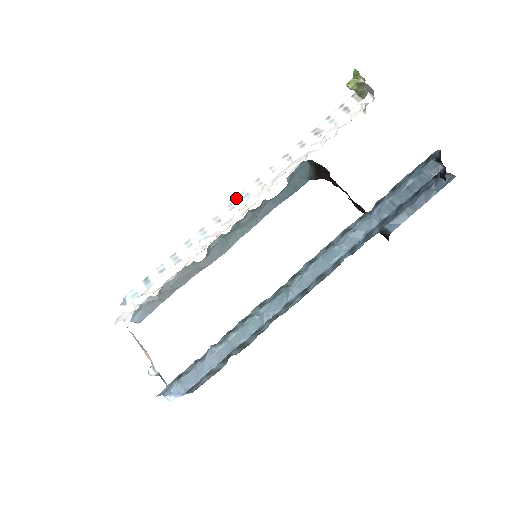
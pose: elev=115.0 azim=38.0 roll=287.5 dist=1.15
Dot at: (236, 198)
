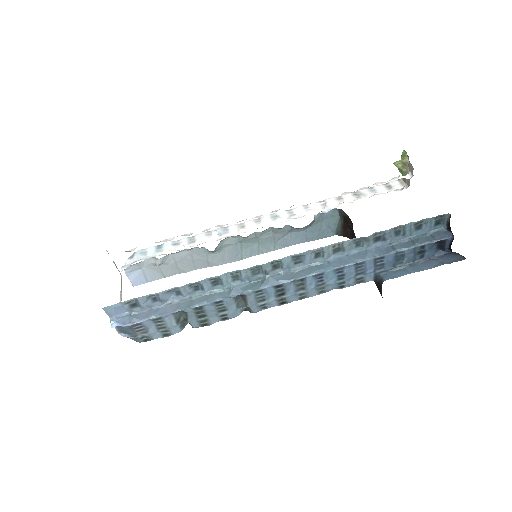
Dot at: (266, 215)
